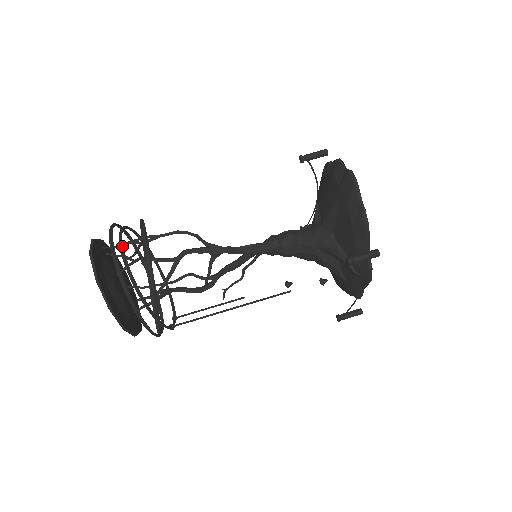
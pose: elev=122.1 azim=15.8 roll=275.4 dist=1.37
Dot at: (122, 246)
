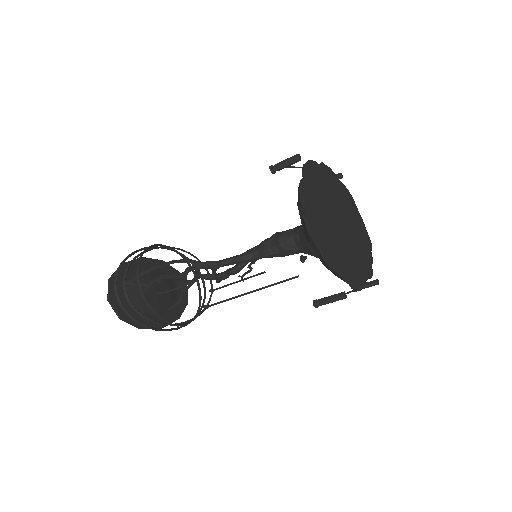
Dot at: (126, 296)
